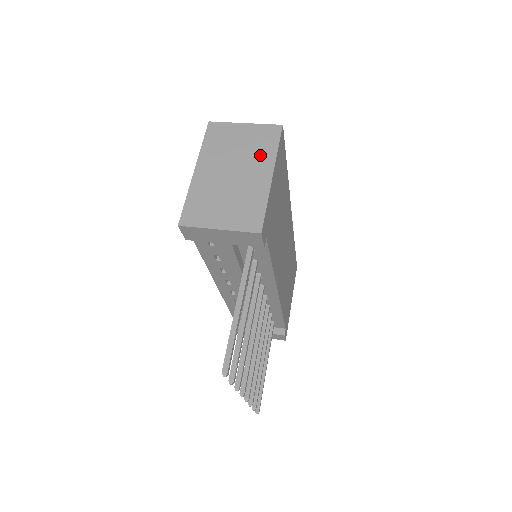
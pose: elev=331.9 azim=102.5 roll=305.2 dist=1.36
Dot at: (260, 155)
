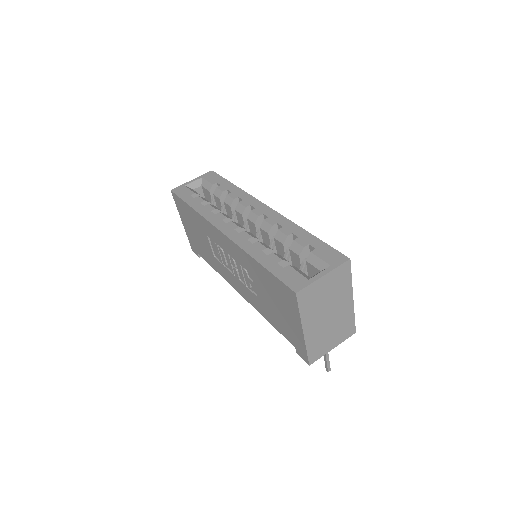
Dot at: (342, 292)
